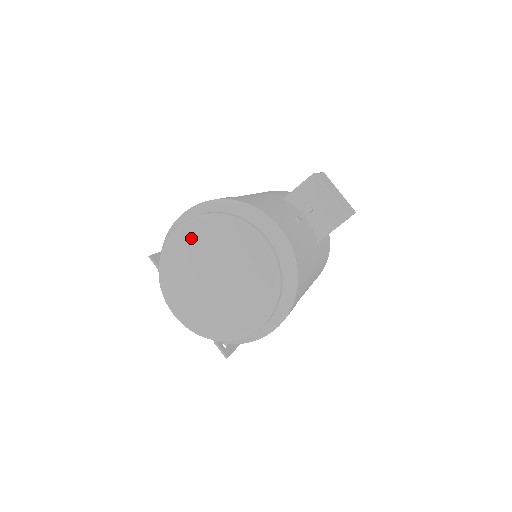
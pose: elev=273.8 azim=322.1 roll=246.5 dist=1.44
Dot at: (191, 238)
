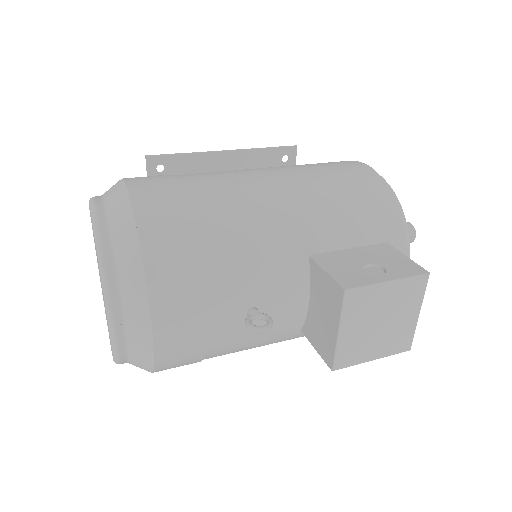
Dot at: occluded
